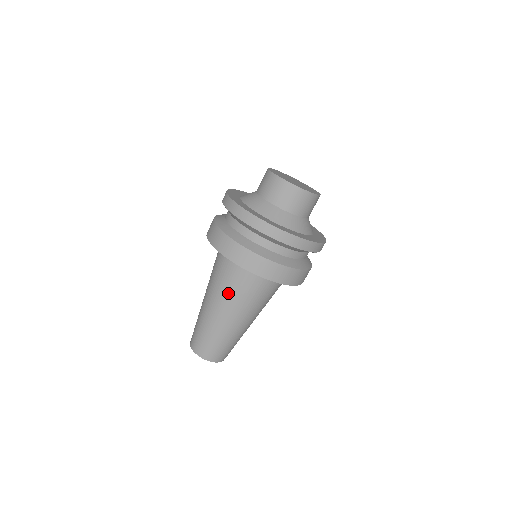
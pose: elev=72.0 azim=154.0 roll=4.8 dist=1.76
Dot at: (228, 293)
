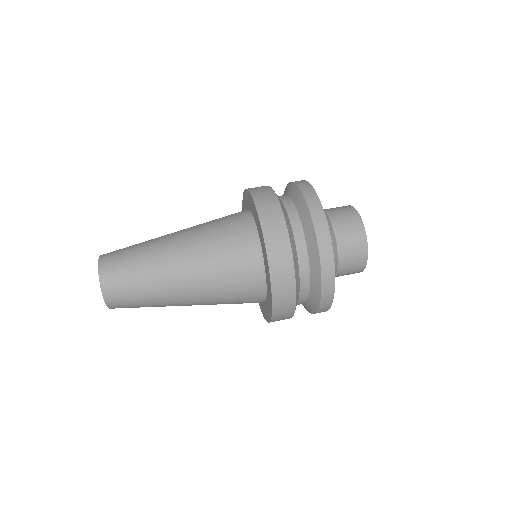
Dot at: (208, 236)
